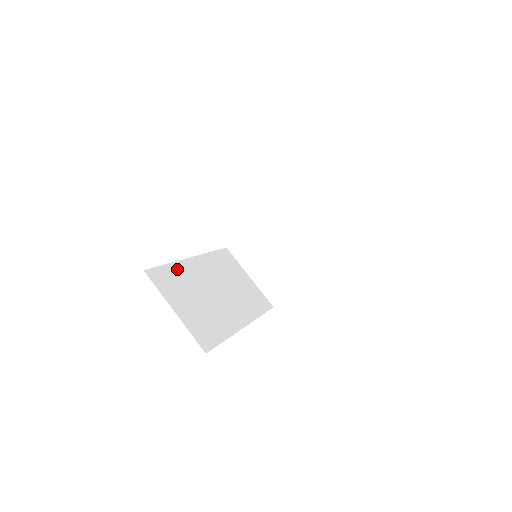
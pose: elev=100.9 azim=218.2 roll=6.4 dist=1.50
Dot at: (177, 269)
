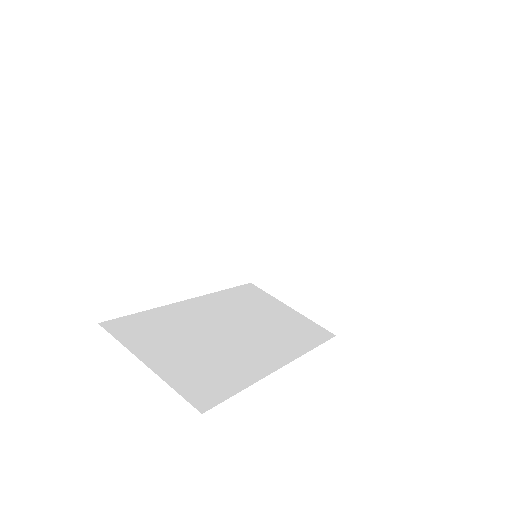
Dot at: (161, 315)
